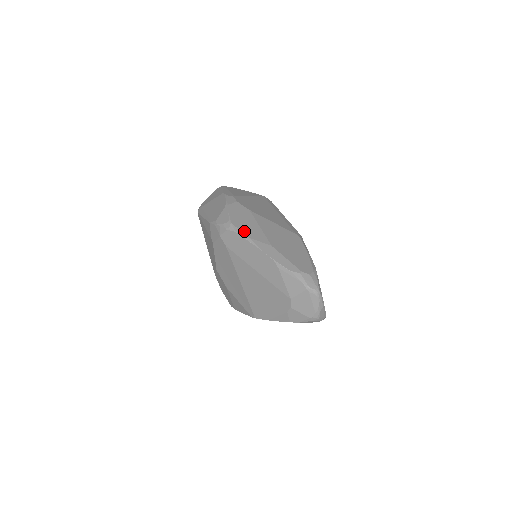
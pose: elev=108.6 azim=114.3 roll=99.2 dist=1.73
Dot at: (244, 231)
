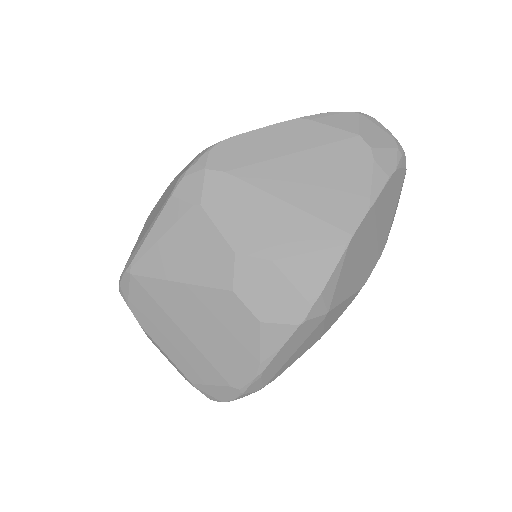
Dot at: occluded
